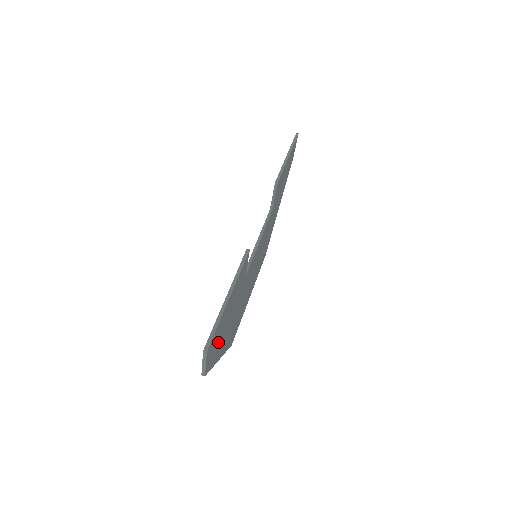
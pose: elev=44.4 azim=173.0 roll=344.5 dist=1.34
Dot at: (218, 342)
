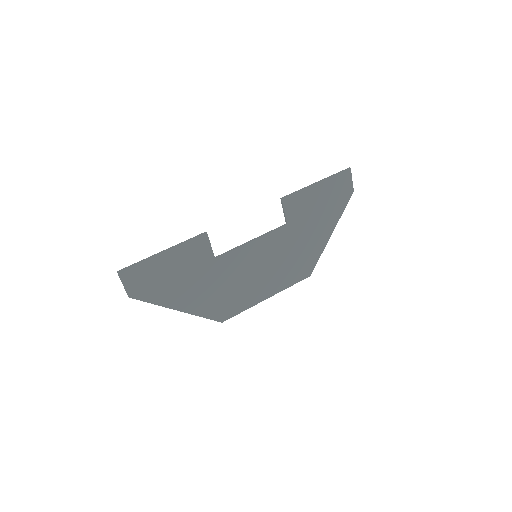
Dot at: (154, 284)
